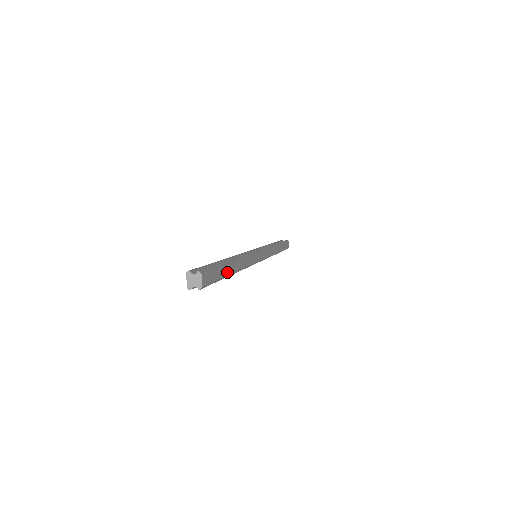
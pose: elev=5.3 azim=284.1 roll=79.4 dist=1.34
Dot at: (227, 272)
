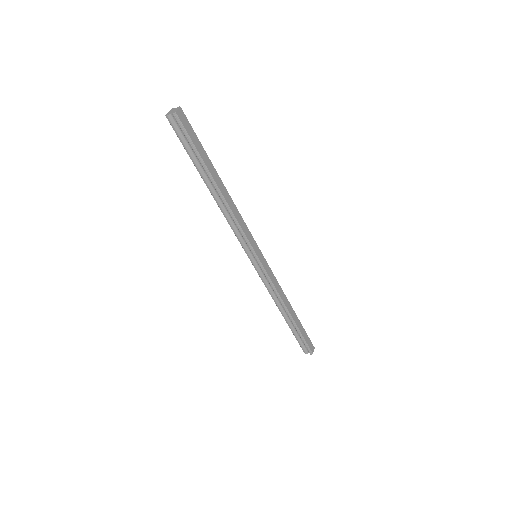
Dot at: (208, 166)
